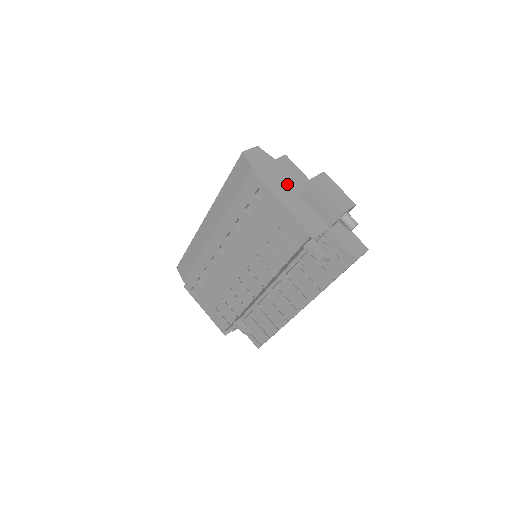
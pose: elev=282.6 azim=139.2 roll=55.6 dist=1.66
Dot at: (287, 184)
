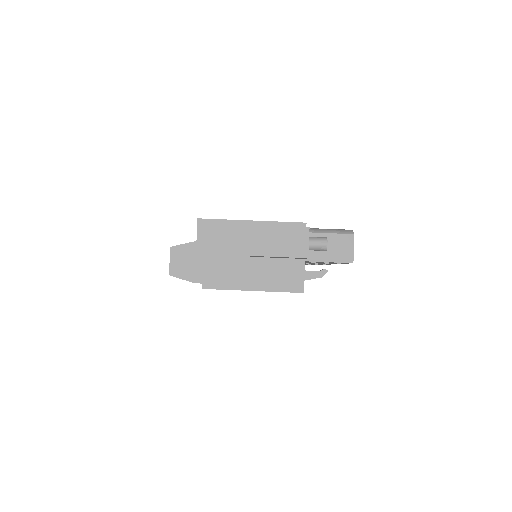
Dot at: (232, 258)
